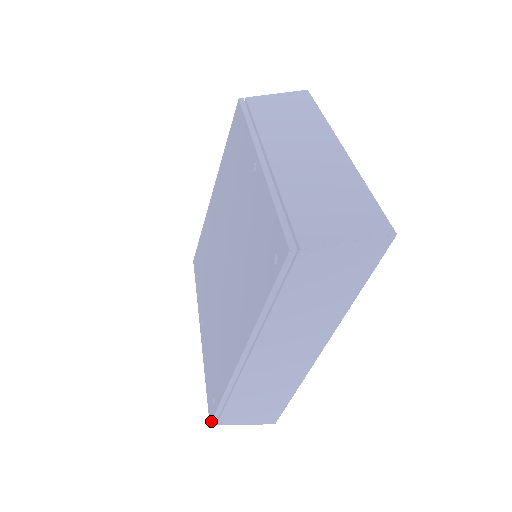
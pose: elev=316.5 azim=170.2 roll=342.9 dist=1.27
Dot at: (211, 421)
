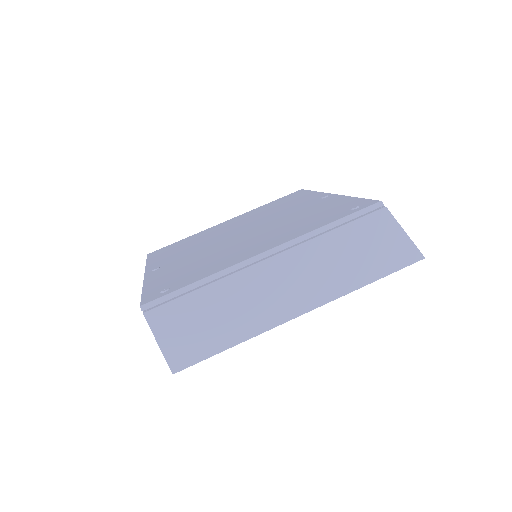
Dot at: (148, 302)
